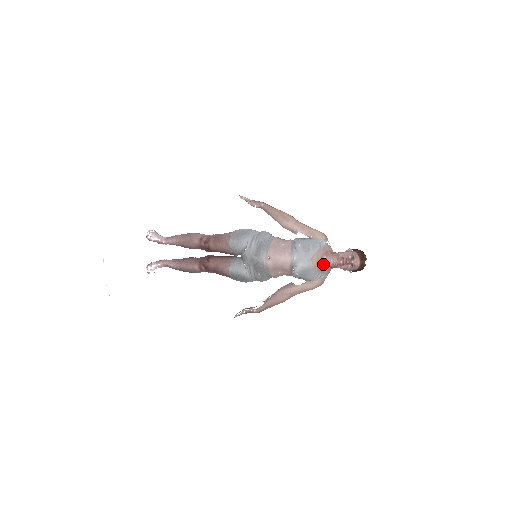
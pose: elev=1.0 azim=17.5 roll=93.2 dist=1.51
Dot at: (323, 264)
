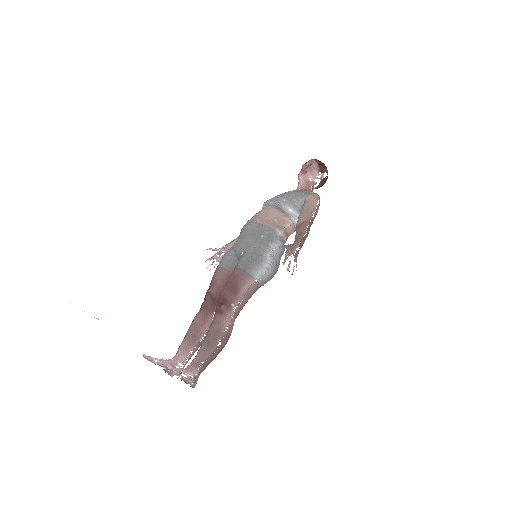
Dot at: (298, 190)
